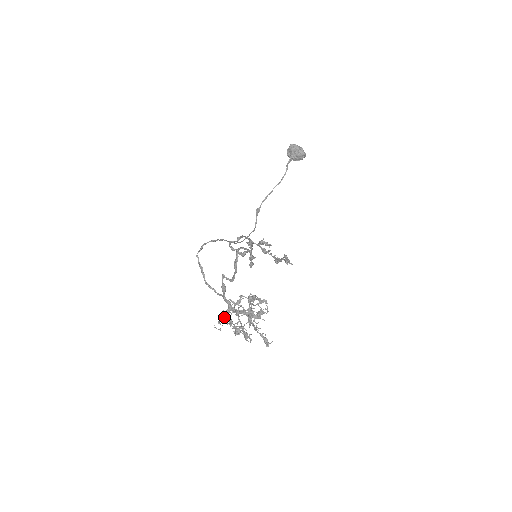
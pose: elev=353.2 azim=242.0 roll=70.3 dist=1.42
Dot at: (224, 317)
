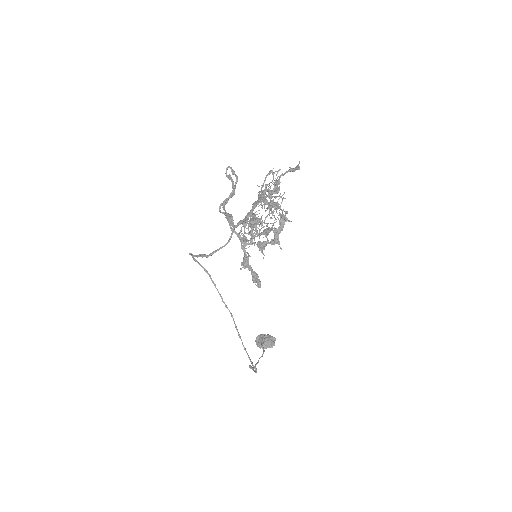
Dot at: (244, 228)
